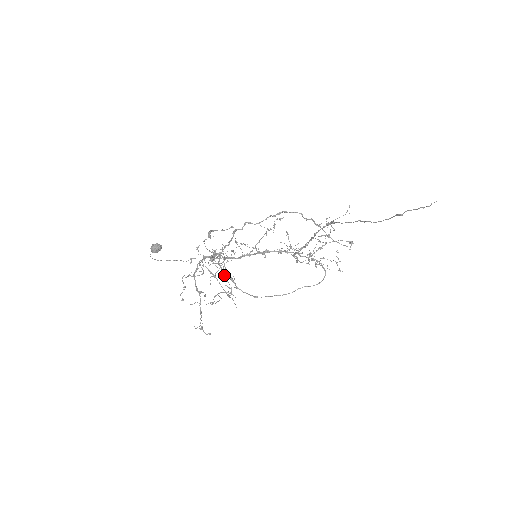
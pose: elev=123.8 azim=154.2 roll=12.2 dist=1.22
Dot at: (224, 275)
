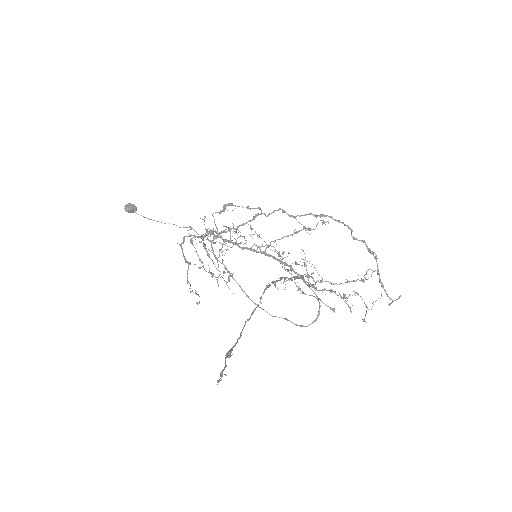
Dot at: (217, 259)
